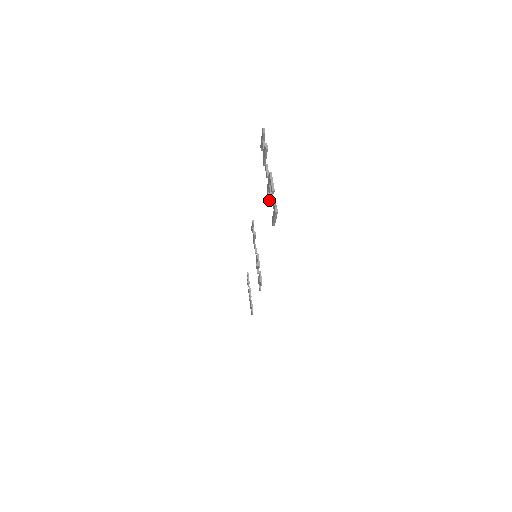
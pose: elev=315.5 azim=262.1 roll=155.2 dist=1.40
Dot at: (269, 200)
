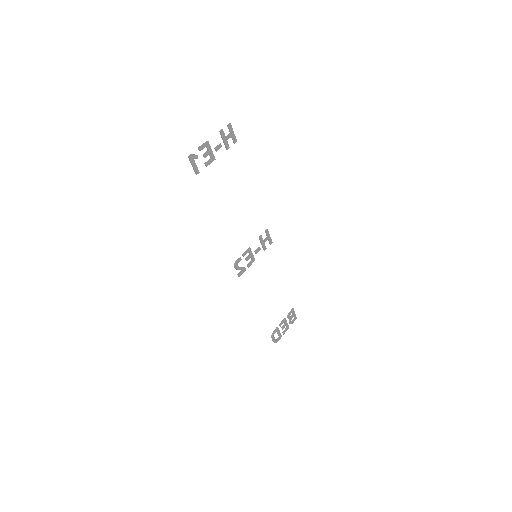
Dot at: (206, 162)
